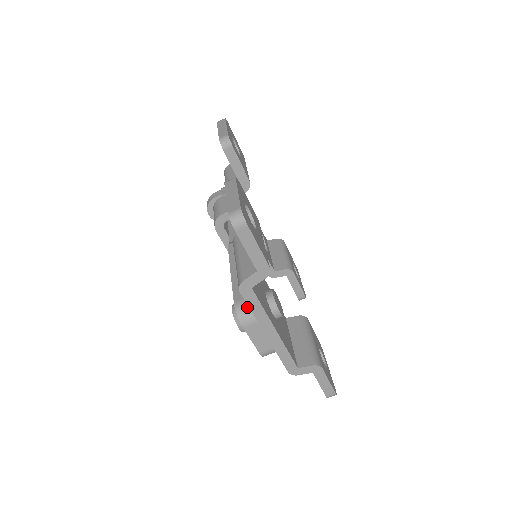
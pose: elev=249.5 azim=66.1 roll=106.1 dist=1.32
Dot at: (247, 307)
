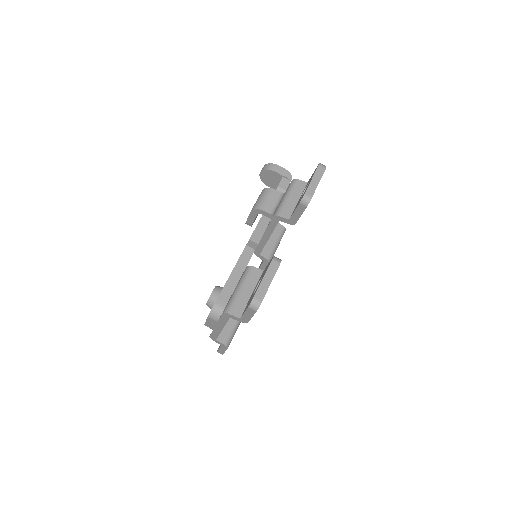
Dot at: (220, 313)
